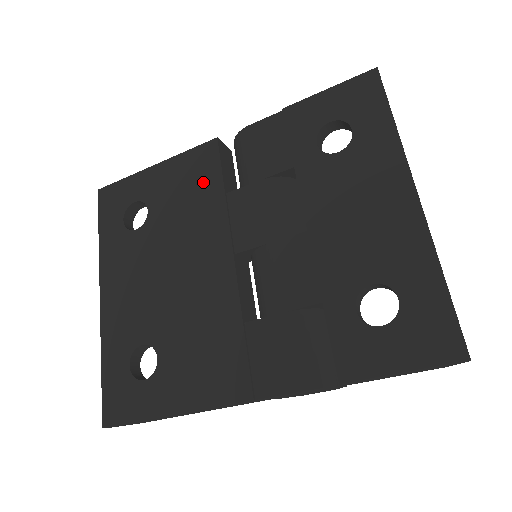
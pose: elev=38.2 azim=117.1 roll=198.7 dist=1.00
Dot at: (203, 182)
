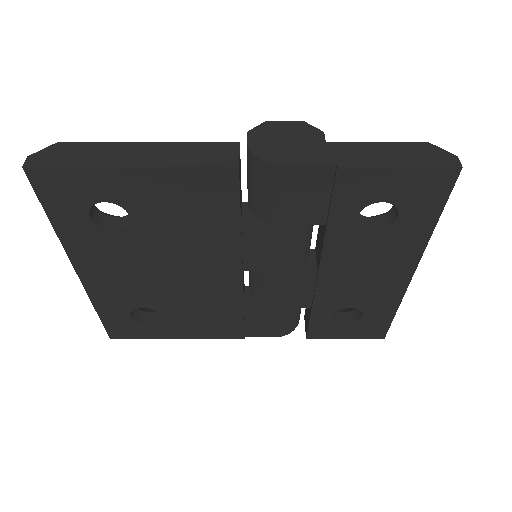
Dot at: (213, 211)
